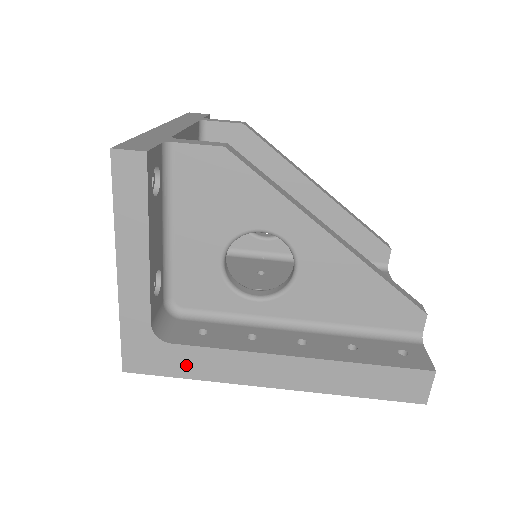
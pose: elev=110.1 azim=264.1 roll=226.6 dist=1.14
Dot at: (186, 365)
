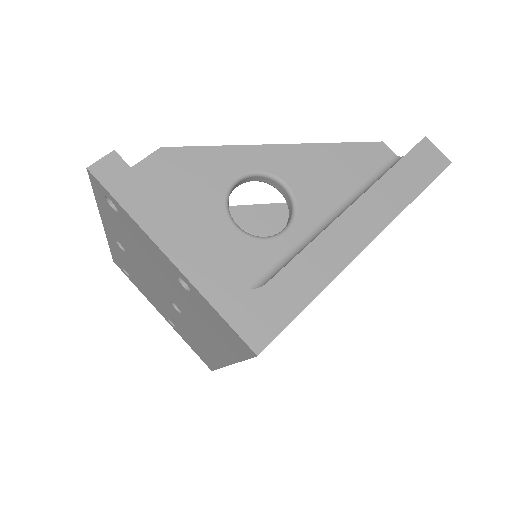
Dot at: (295, 293)
